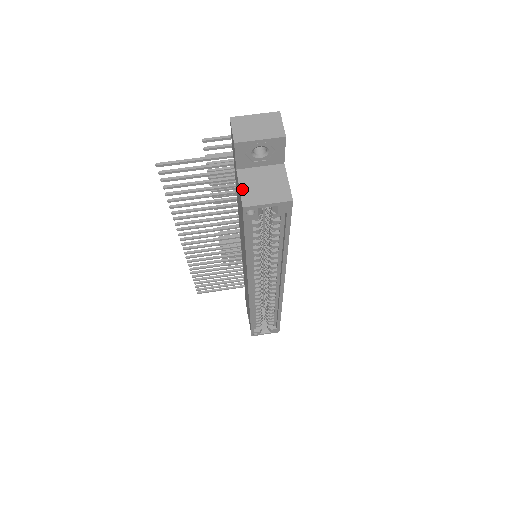
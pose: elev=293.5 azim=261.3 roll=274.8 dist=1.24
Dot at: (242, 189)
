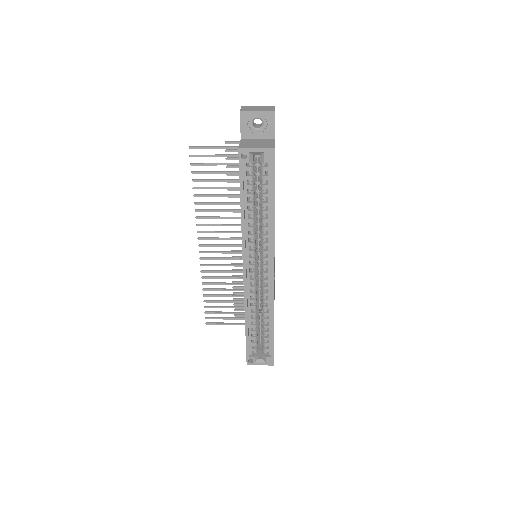
Dot at: (241, 144)
